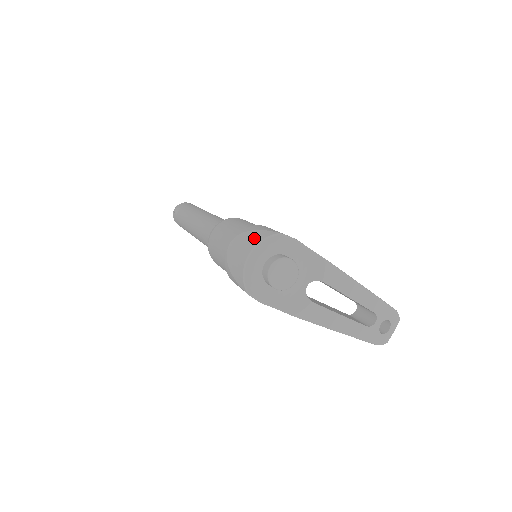
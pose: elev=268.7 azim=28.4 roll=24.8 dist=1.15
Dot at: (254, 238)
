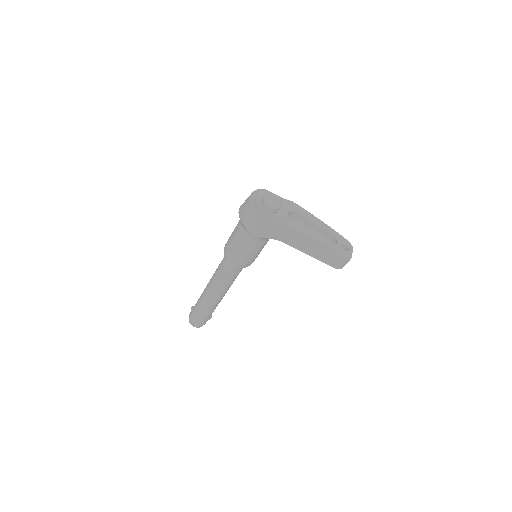
Dot at: occluded
